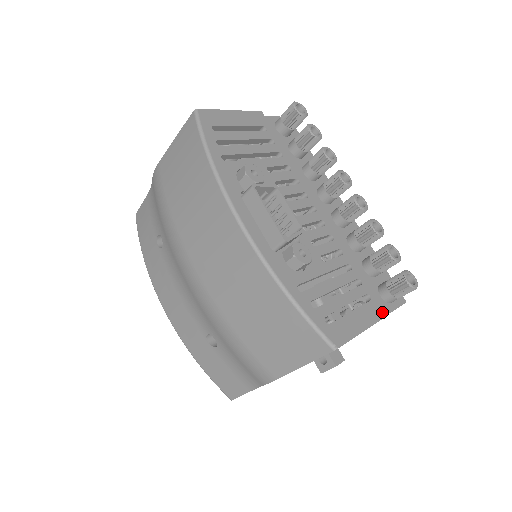
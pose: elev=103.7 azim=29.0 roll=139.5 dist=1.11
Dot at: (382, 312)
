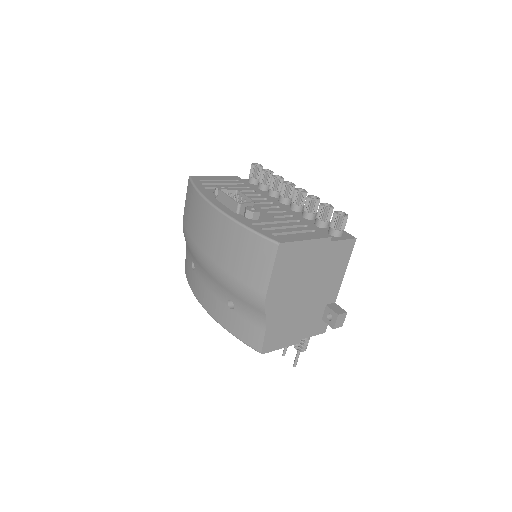
Dot at: (325, 236)
